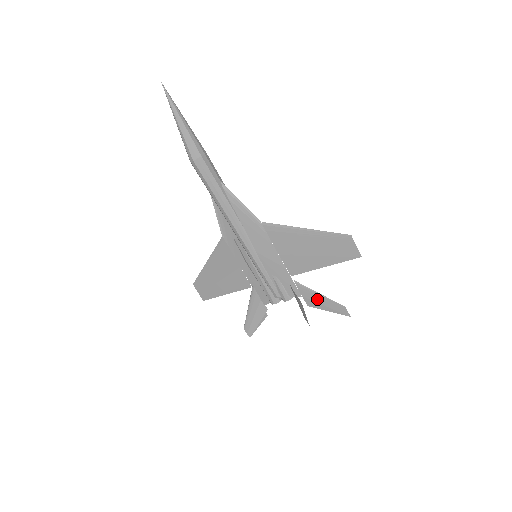
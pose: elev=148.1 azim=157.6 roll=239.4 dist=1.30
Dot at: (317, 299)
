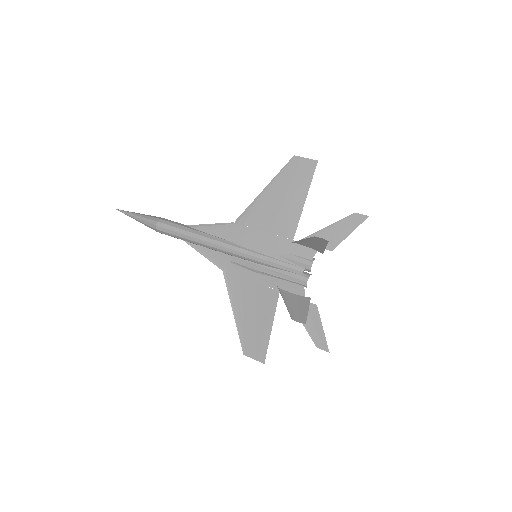
Dot at: (330, 235)
